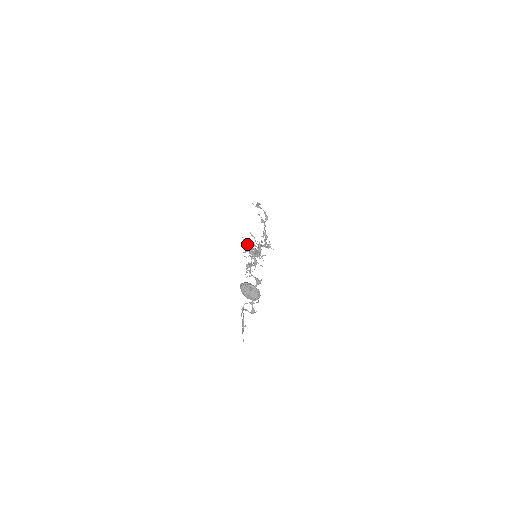
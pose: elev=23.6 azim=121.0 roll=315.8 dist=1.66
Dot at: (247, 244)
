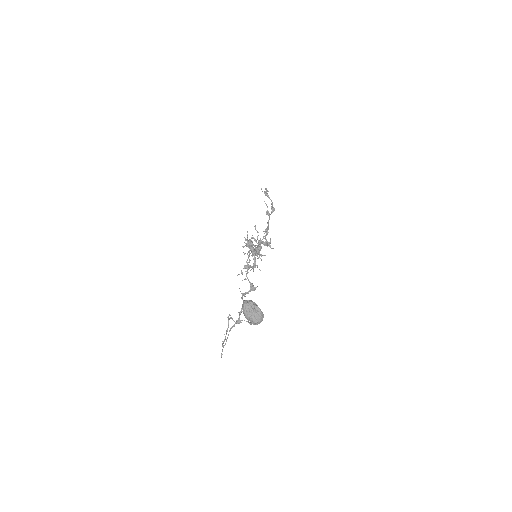
Dot at: (249, 239)
